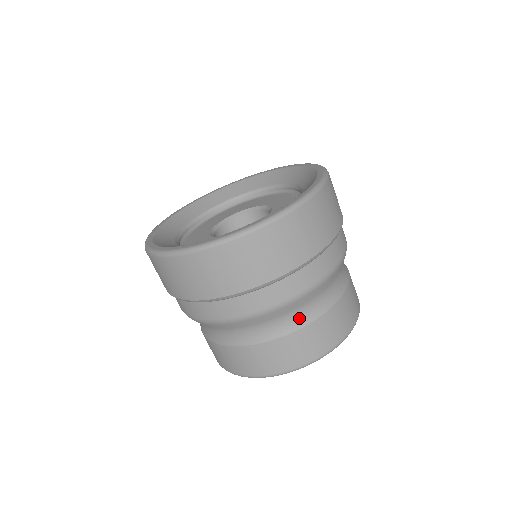
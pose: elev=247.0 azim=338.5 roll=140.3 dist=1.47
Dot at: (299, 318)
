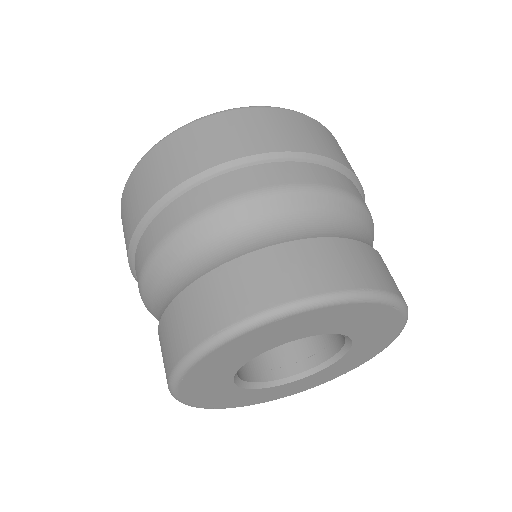
Dot at: (222, 253)
